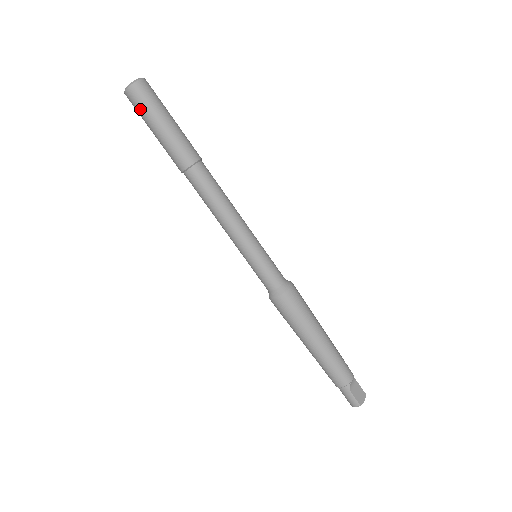
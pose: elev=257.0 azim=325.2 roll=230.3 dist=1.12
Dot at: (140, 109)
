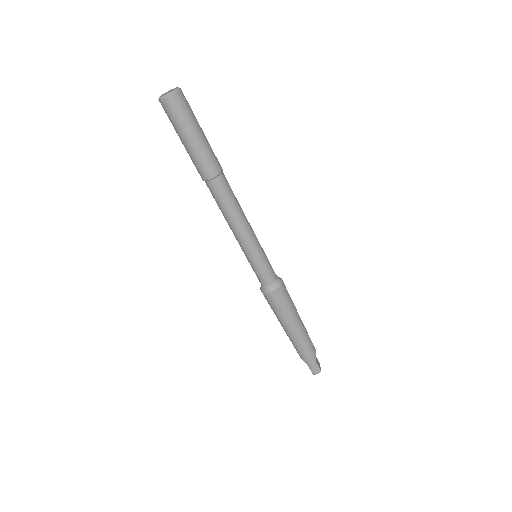
Dot at: (179, 117)
